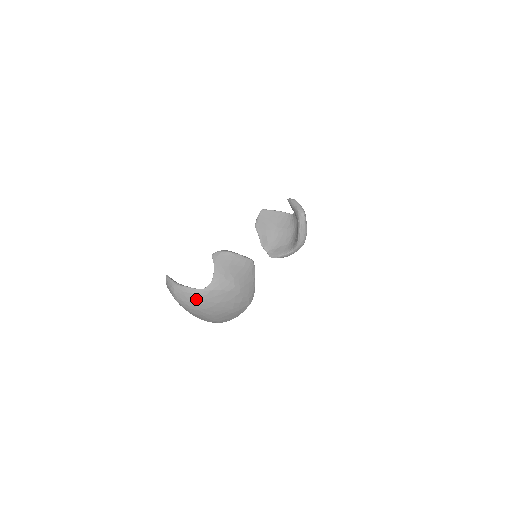
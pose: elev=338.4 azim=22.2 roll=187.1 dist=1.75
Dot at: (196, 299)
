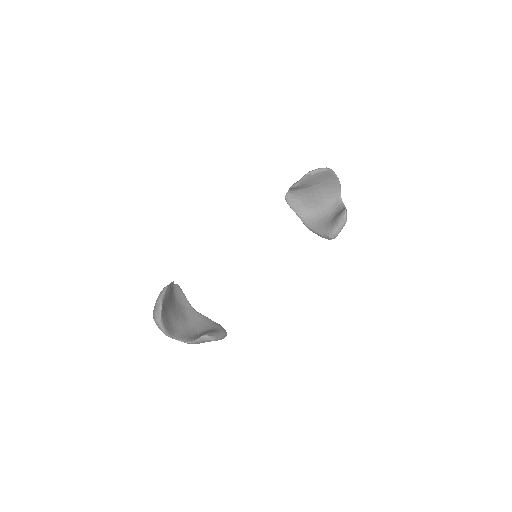
Dot at: occluded
